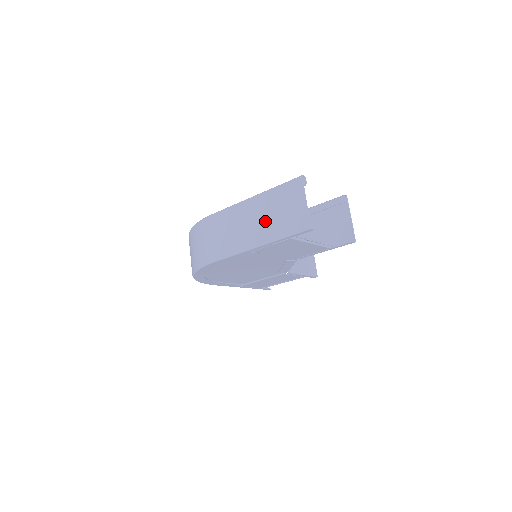
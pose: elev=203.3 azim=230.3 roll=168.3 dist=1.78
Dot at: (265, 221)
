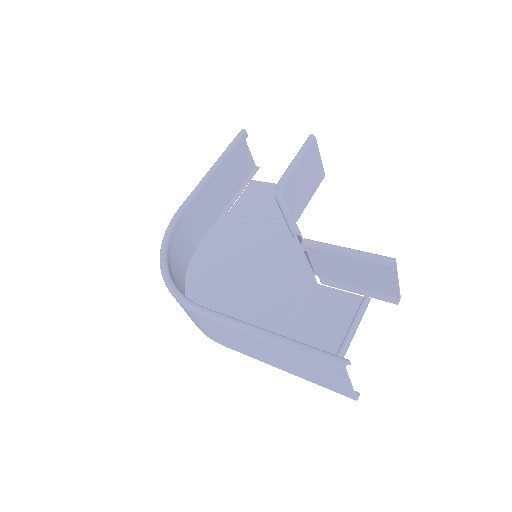
Dot at: (289, 364)
